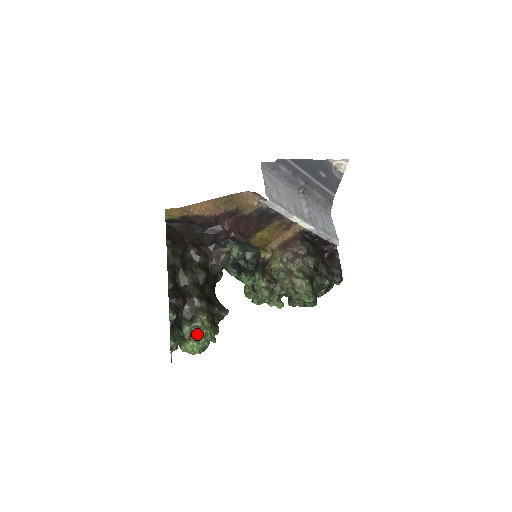
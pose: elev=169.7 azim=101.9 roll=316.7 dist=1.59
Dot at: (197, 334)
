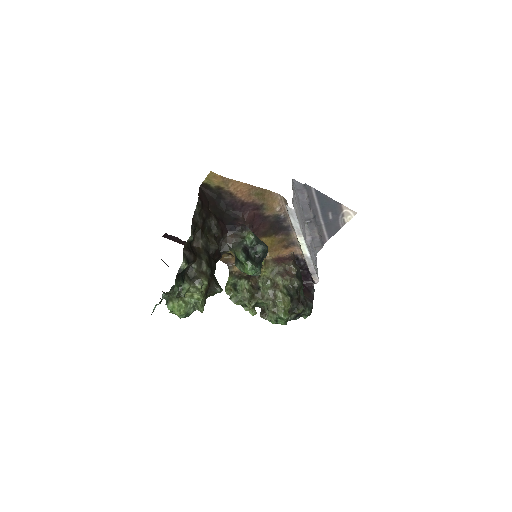
Dot at: (189, 297)
